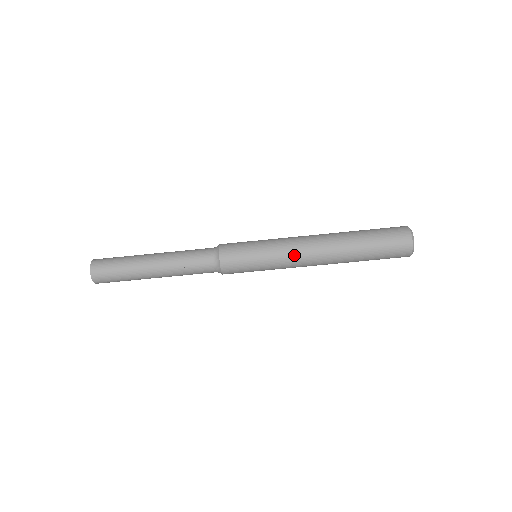
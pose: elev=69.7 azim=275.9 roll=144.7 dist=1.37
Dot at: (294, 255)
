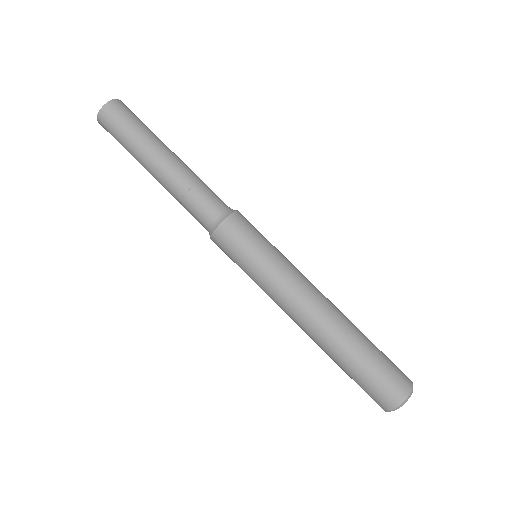
Dot at: (303, 278)
